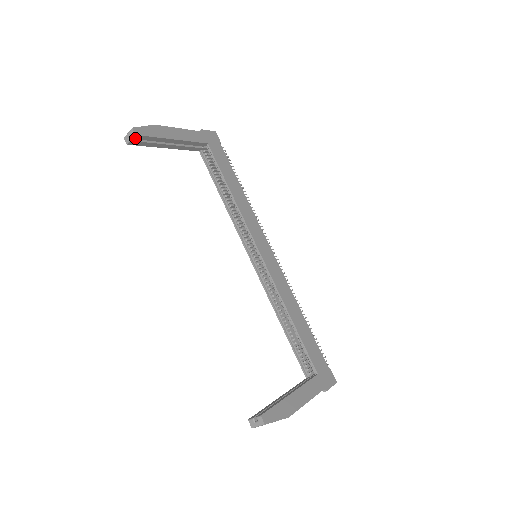
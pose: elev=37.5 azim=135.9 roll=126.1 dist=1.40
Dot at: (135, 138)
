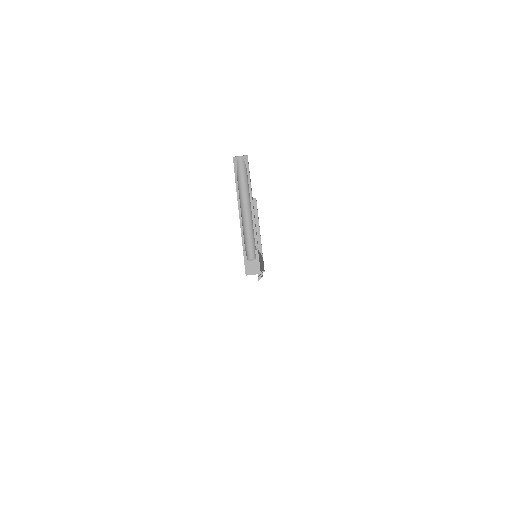
Dot at: (253, 200)
